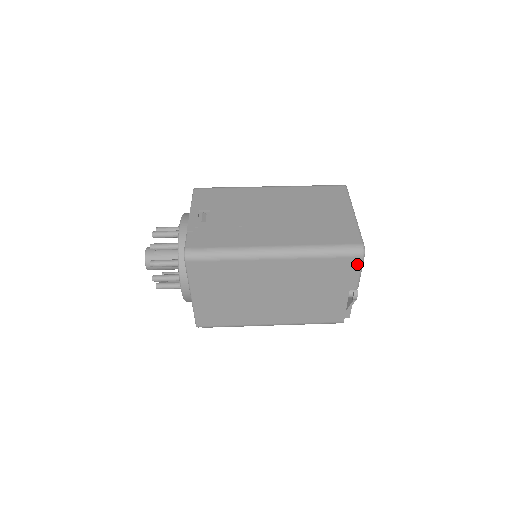
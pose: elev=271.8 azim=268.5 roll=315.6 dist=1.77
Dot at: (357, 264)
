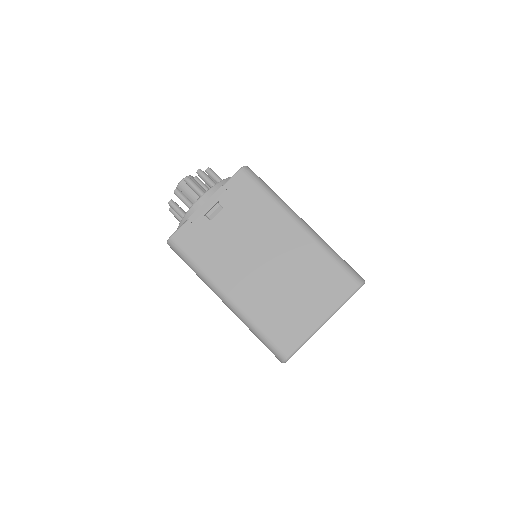
Dot at: occluded
